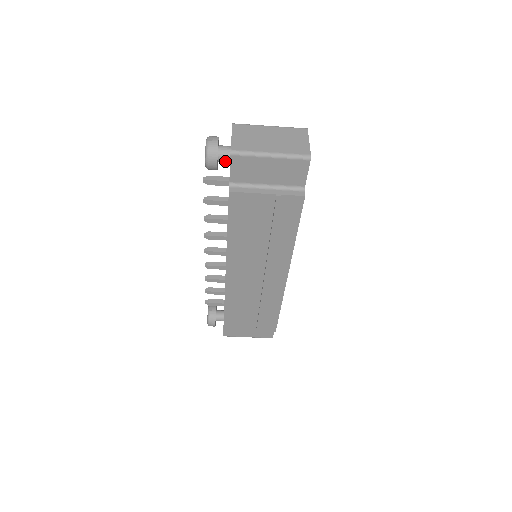
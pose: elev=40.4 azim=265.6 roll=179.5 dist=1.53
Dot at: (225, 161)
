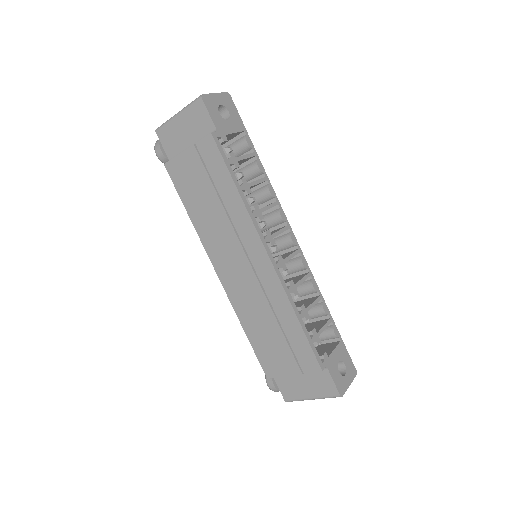
Dot at: occluded
